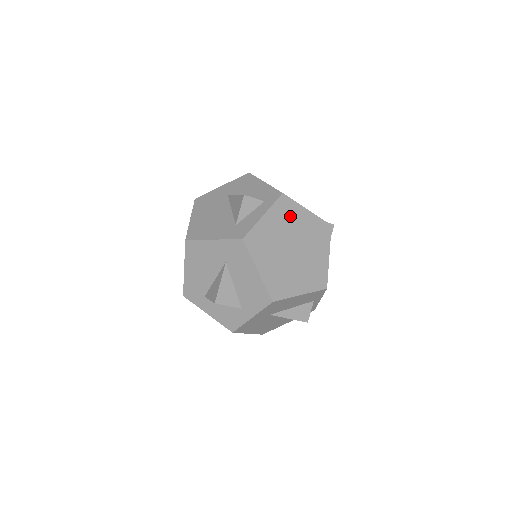
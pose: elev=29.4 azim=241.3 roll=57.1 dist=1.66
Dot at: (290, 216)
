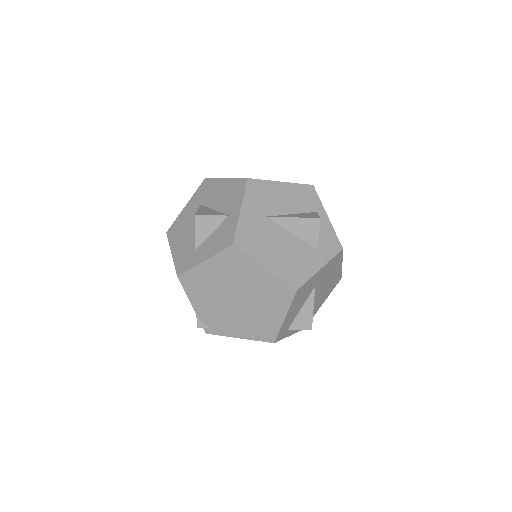
Dot at: occluded
